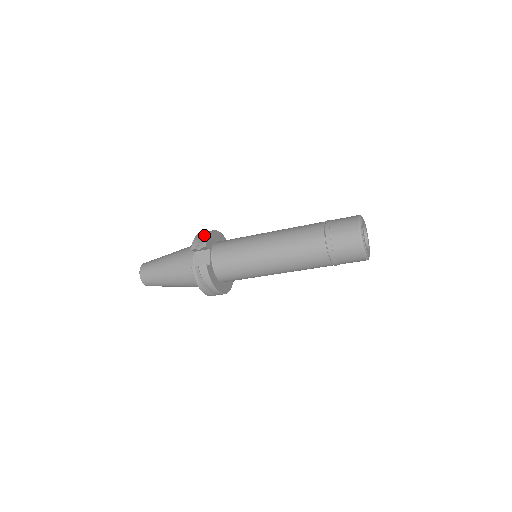
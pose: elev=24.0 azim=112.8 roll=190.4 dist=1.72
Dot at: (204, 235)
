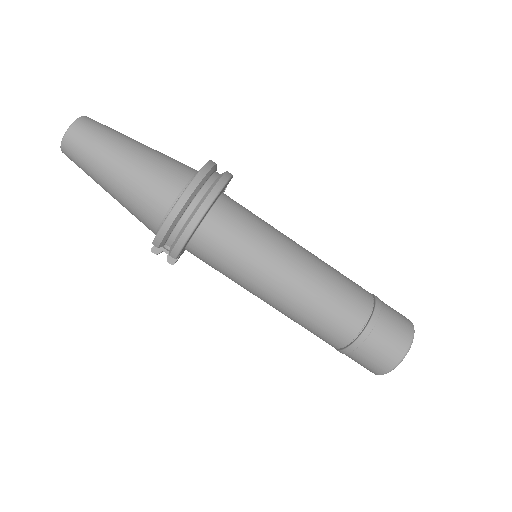
Dot at: occluded
